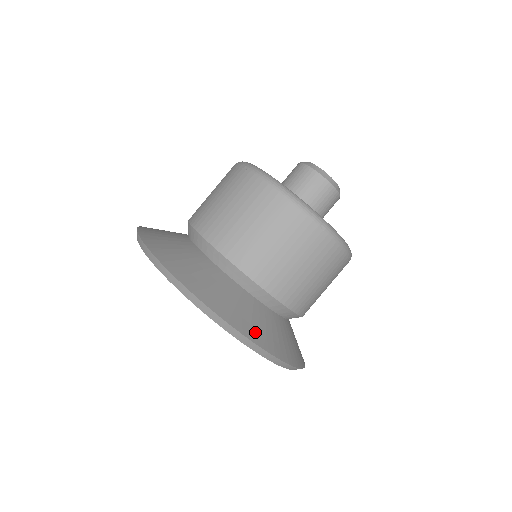
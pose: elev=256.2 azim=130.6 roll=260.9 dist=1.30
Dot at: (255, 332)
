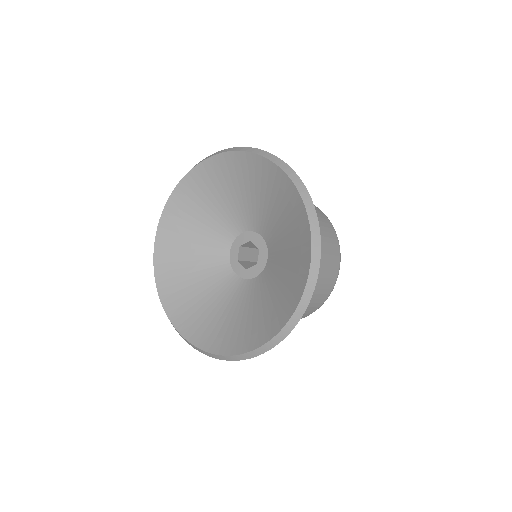
Dot at: occluded
